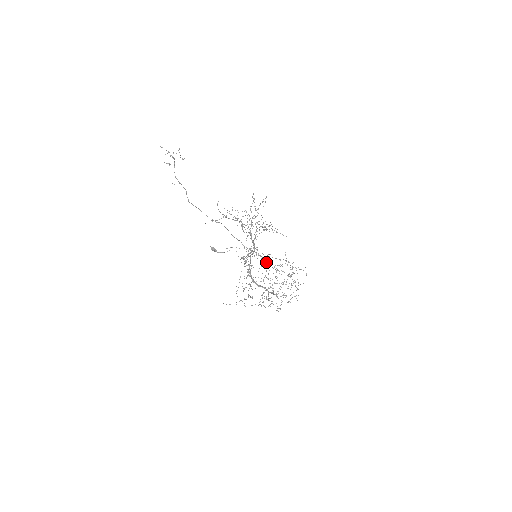
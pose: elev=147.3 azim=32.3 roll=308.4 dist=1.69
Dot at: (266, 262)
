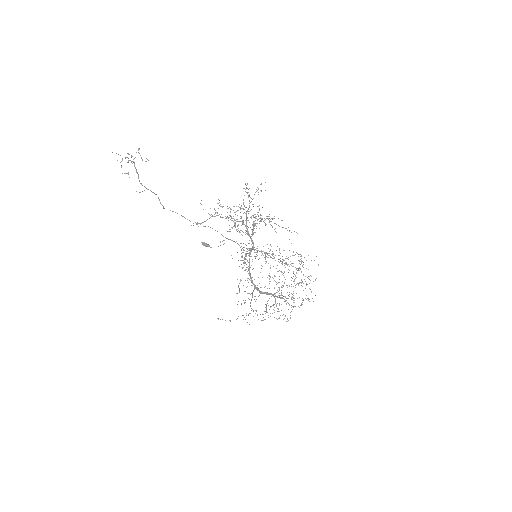
Dot at: occluded
